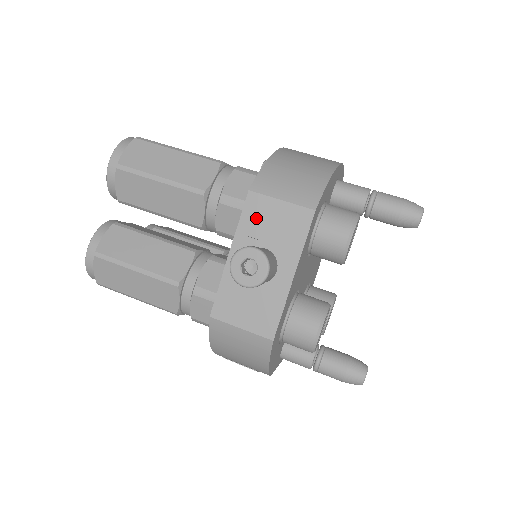
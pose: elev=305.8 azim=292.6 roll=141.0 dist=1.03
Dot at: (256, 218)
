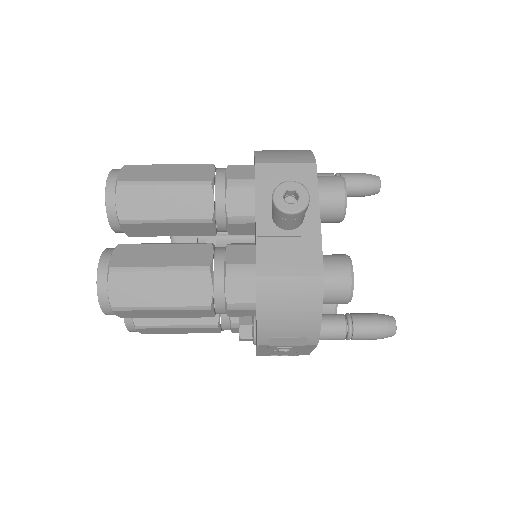
Dot at: (269, 182)
